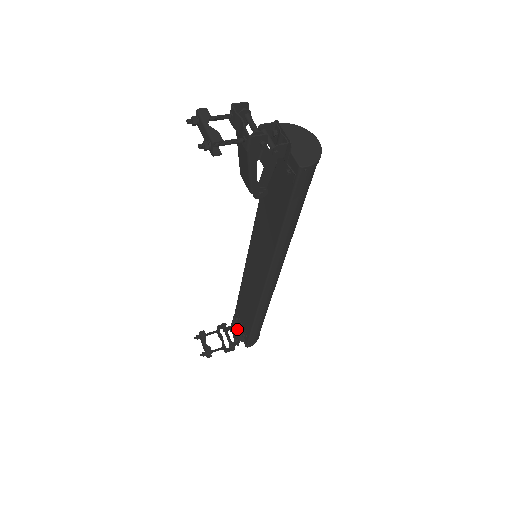
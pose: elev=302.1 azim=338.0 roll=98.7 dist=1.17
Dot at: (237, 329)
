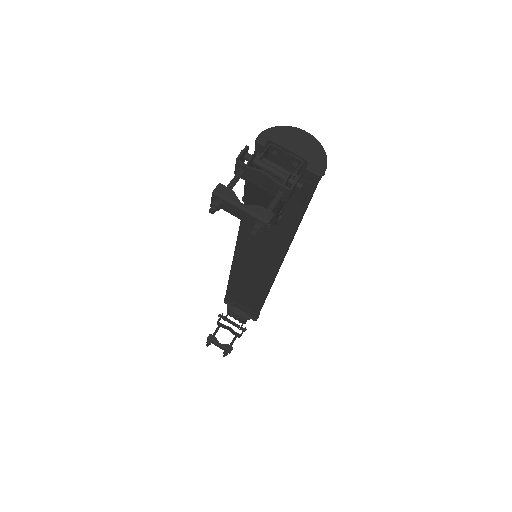
Dot at: (237, 312)
